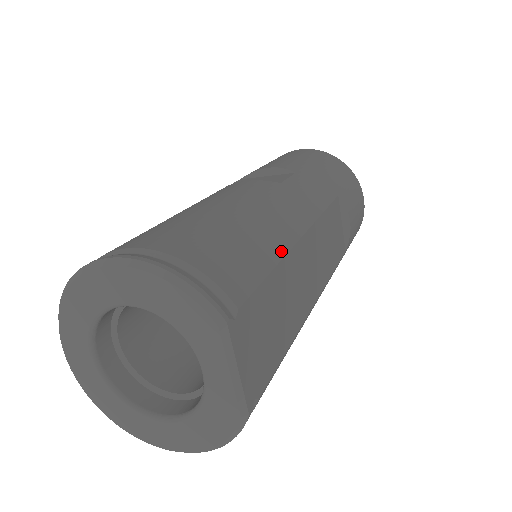
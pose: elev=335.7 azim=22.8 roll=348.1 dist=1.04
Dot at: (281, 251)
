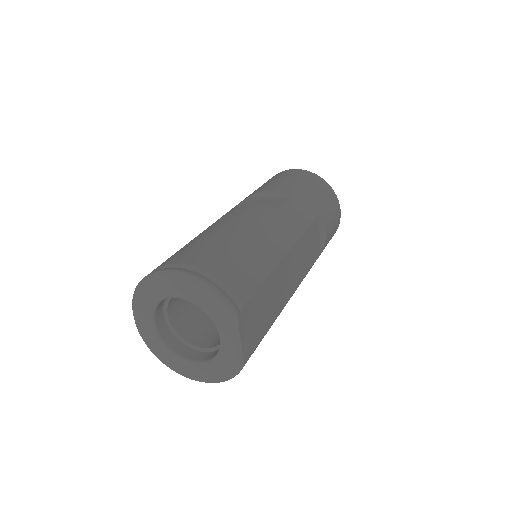
Dot at: (272, 266)
